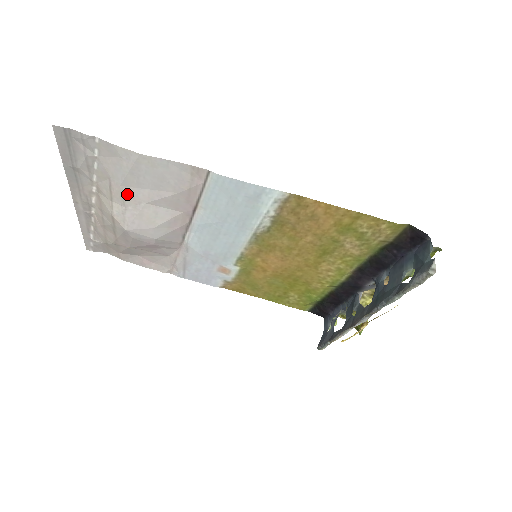
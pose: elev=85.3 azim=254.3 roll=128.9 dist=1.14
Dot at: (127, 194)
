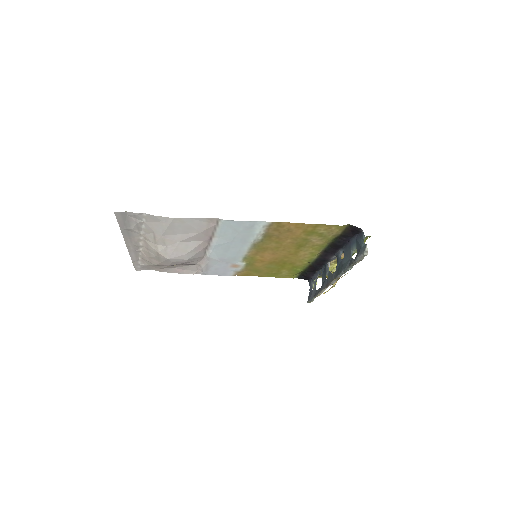
Dot at: (167, 239)
